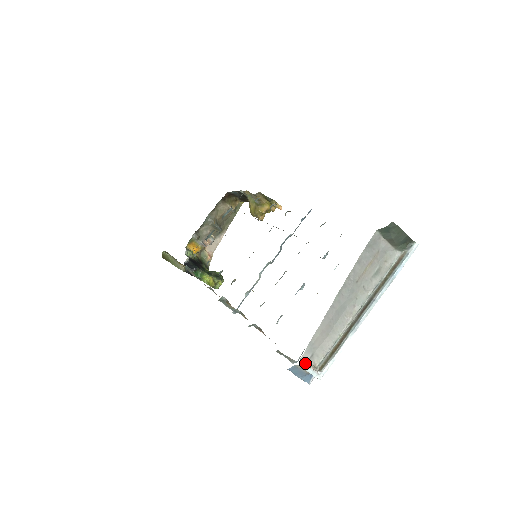
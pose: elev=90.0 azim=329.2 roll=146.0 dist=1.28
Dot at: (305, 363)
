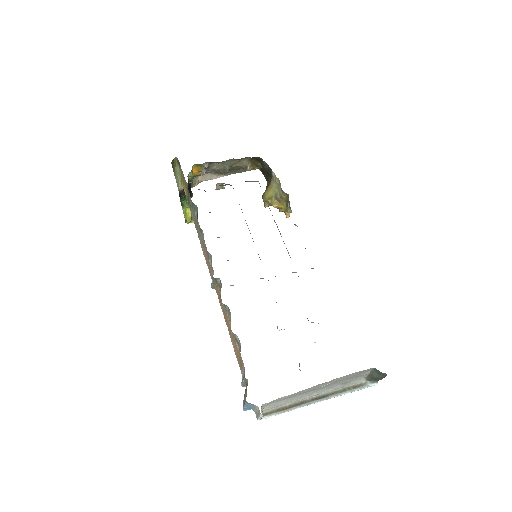
Dot at: occluded
